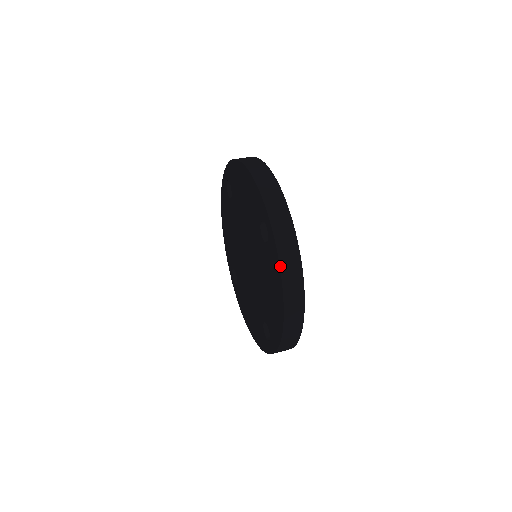
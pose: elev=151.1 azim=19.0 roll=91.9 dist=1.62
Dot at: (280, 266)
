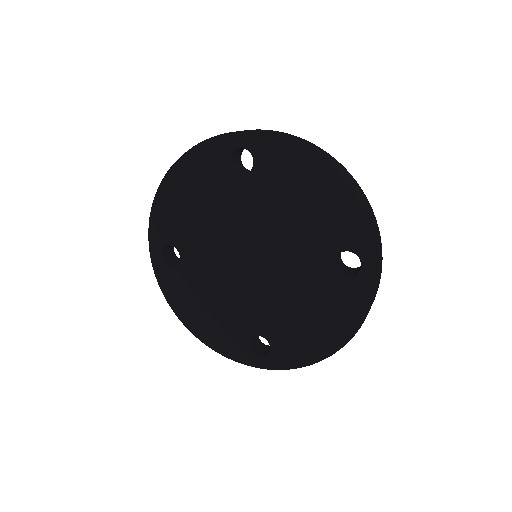
Dot at: occluded
